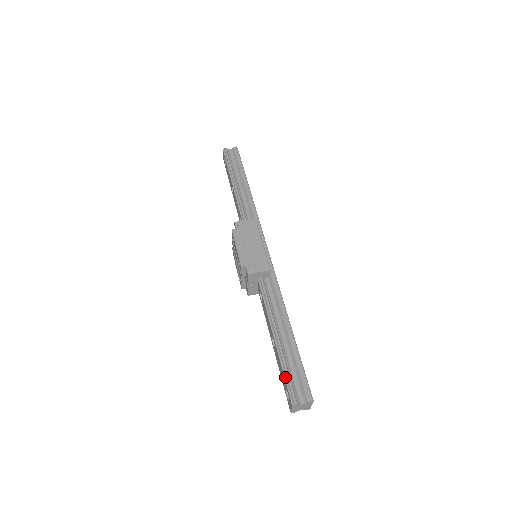
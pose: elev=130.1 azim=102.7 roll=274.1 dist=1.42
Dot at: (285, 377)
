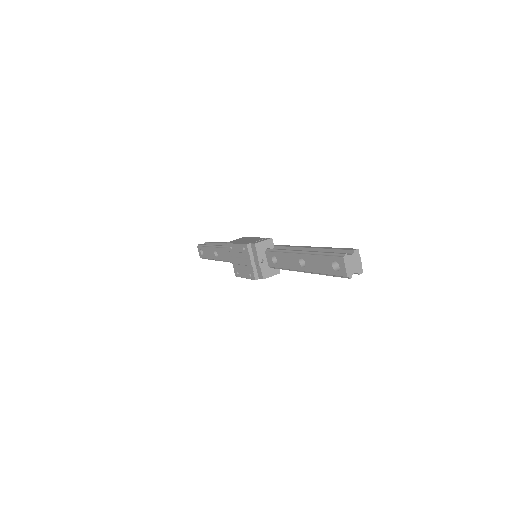
Dot at: (325, 255)
